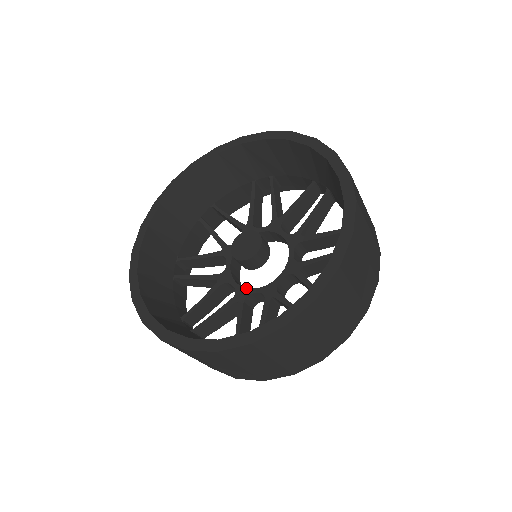
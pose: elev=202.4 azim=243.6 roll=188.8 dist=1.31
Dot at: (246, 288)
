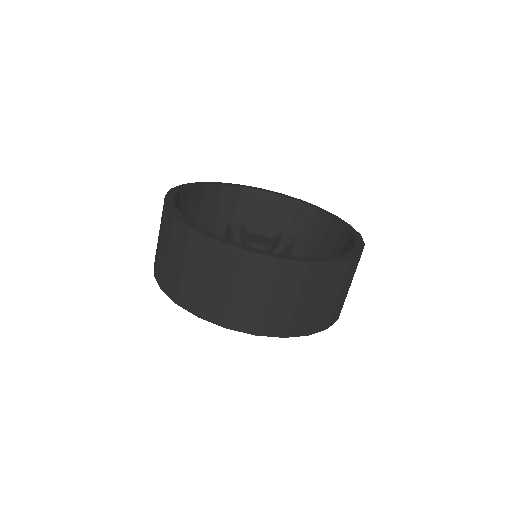
Dot at: occluded
